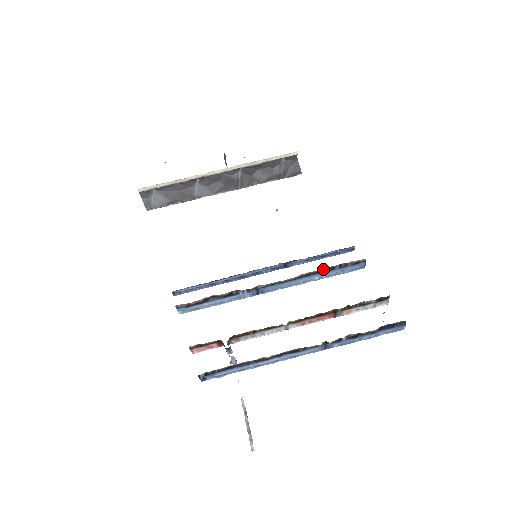
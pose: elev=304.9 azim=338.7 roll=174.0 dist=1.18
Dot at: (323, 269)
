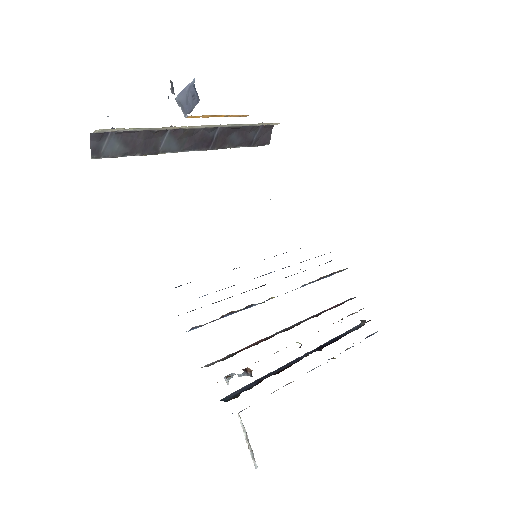
Dot at: (320, 278)
